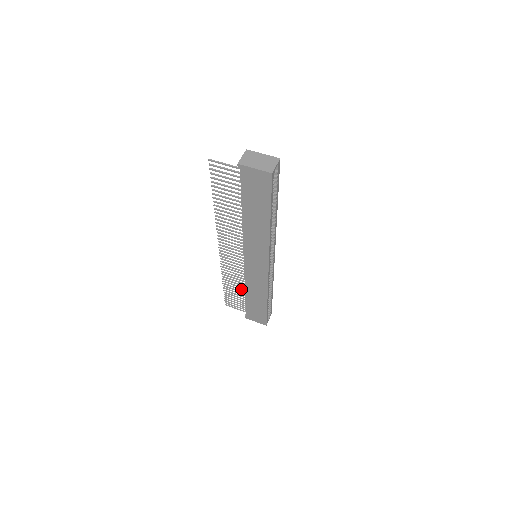
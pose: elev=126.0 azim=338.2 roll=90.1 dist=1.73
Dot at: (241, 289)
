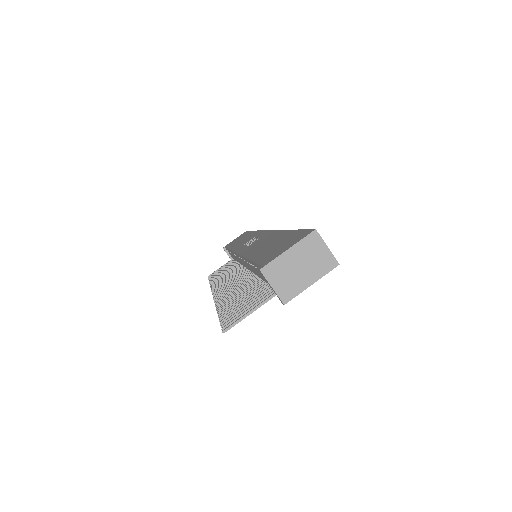
Dot at: occluded
